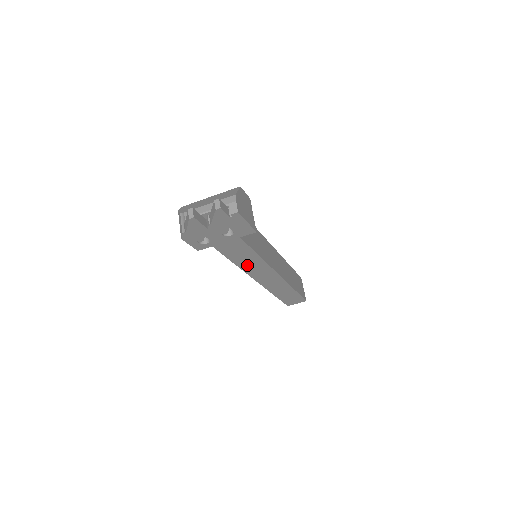
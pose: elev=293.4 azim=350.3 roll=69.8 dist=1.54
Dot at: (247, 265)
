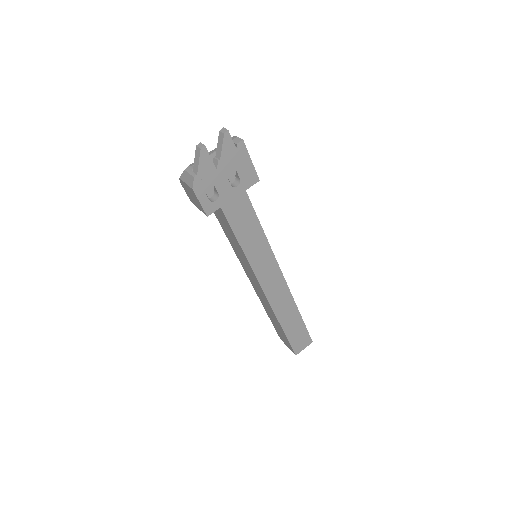
Dot at: (253, 252)
